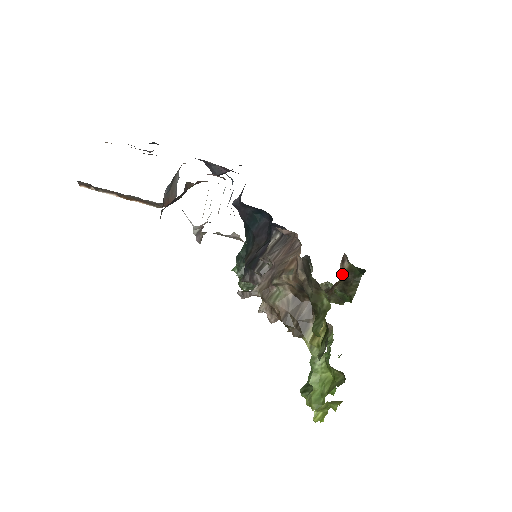
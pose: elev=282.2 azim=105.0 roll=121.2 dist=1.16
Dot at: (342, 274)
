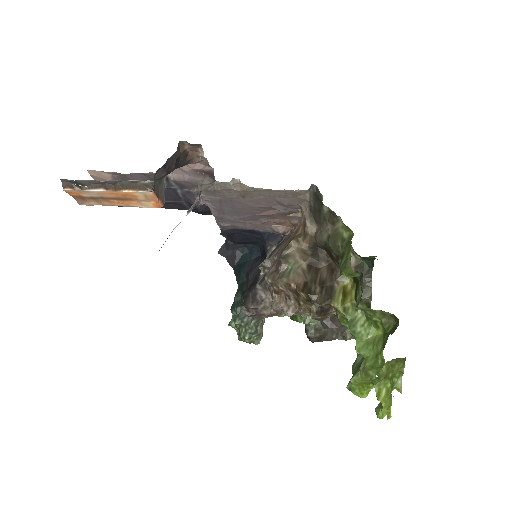
Dot at: occluded
